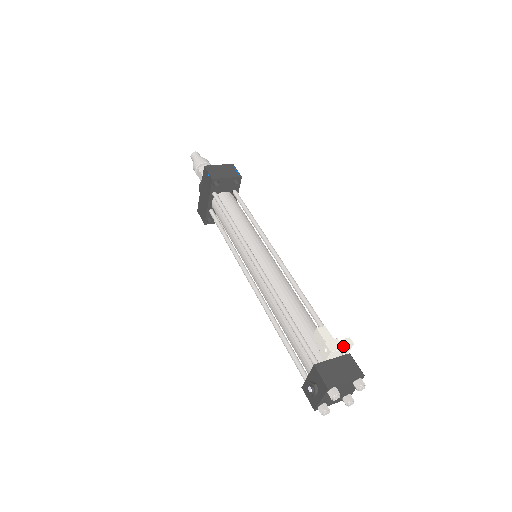
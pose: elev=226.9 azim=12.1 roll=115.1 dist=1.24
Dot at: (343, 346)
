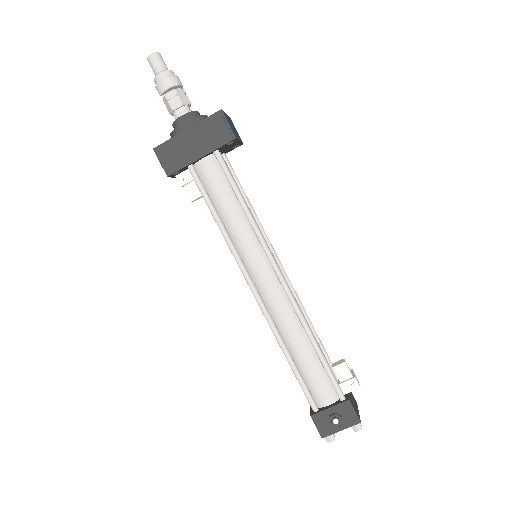
Dot at: occluded
